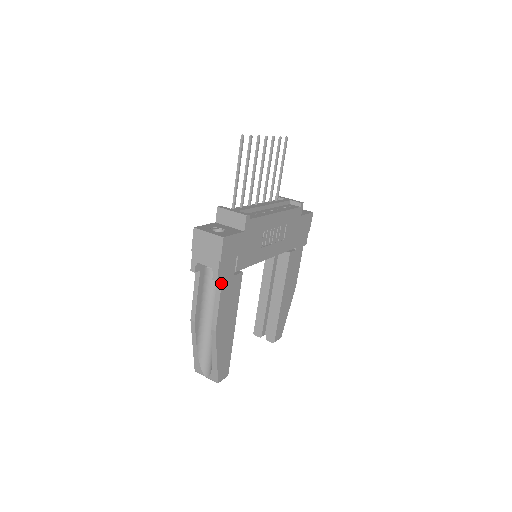
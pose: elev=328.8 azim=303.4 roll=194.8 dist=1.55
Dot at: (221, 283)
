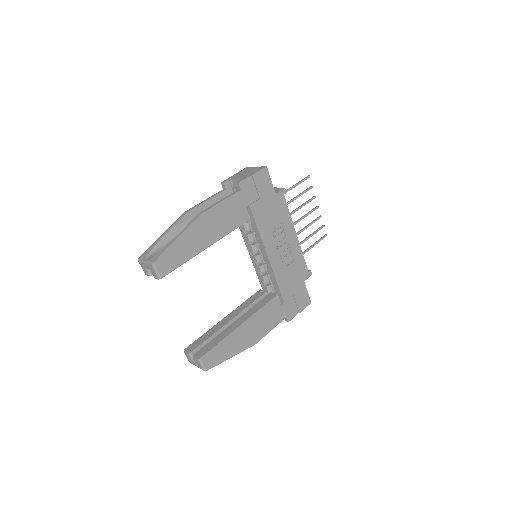
Dot at: (238, 191)
